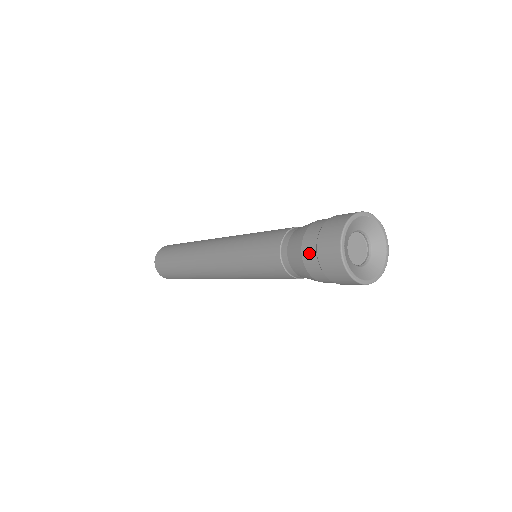
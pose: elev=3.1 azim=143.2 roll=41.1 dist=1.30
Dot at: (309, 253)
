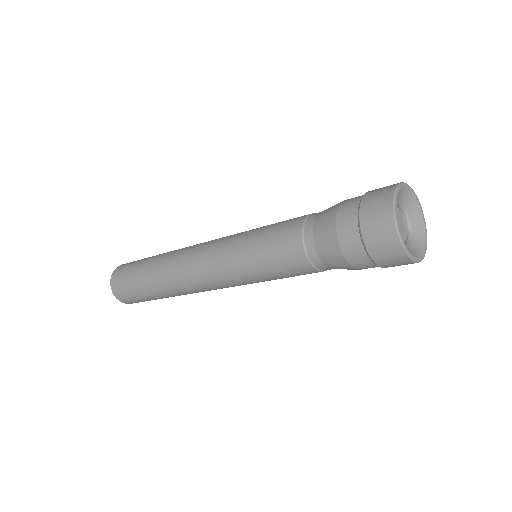
Dot at: (348, 210)
